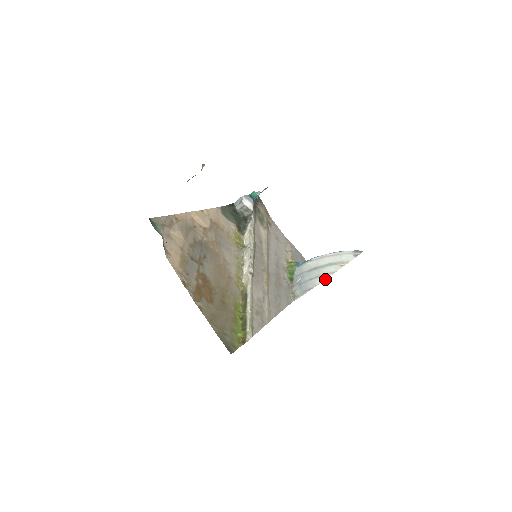
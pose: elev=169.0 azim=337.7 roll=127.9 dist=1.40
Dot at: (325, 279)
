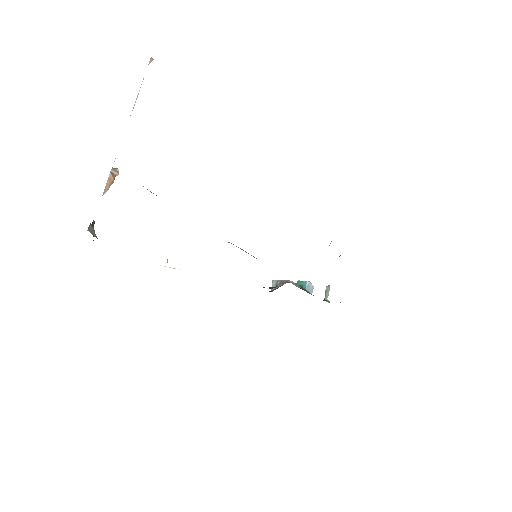
Dot at: occluded
